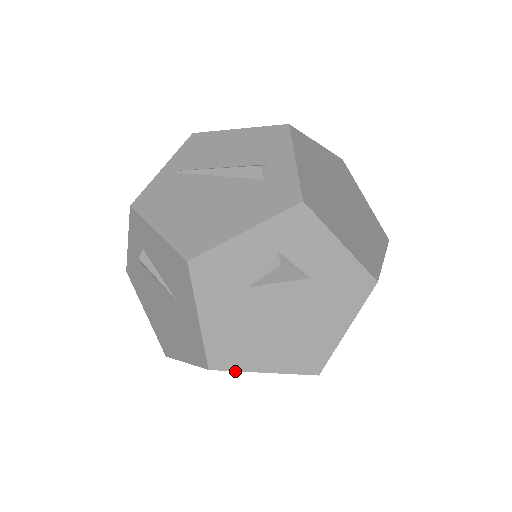
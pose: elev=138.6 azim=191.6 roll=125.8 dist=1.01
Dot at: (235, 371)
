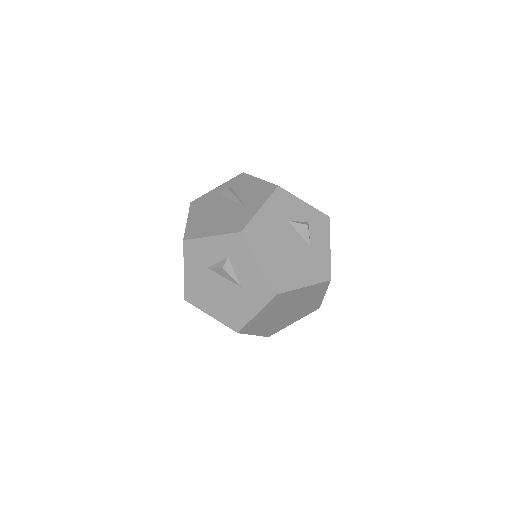
Dot at: (226, 267)
